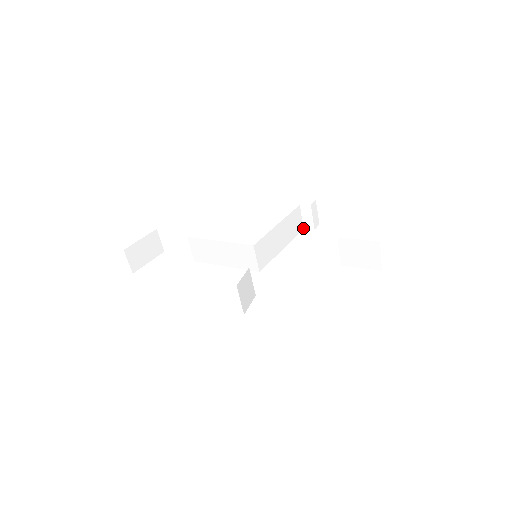
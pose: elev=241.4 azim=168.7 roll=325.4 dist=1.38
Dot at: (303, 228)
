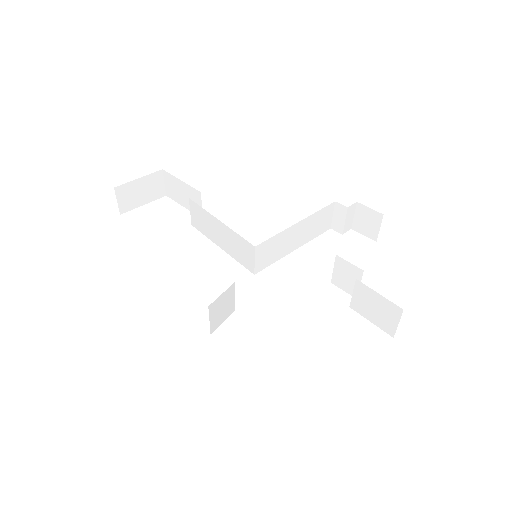
Dot at: (330, 227)
